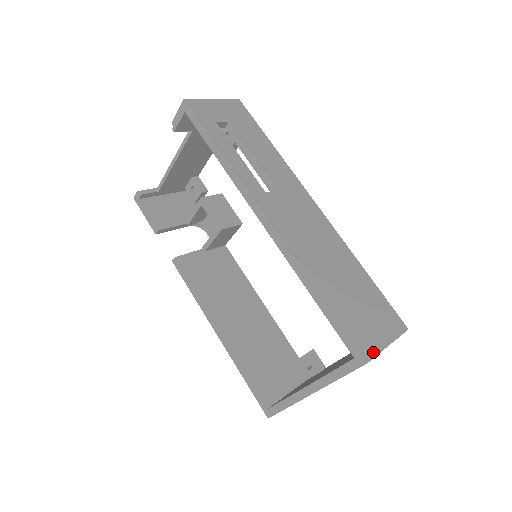
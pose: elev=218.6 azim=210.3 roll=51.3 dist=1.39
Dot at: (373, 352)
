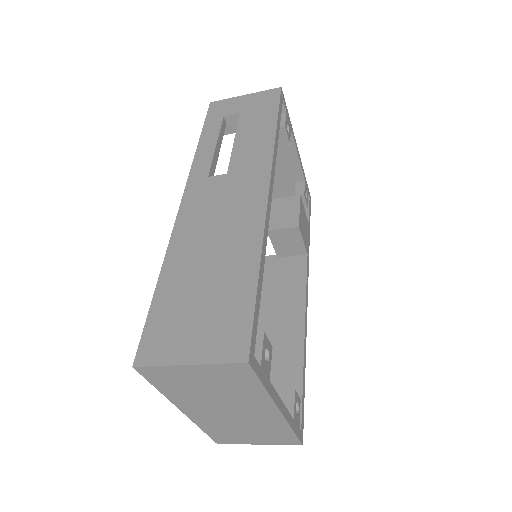
Dot at: (154, 360)
